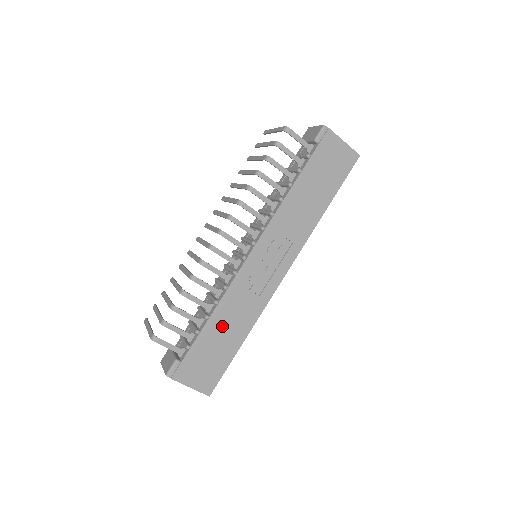
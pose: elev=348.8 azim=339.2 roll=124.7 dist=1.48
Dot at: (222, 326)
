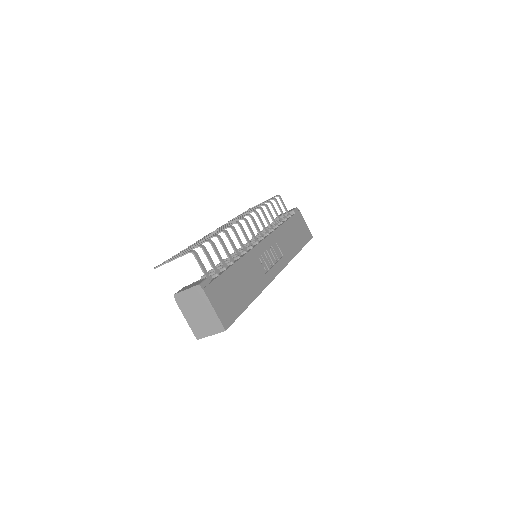
Dot at: (241, 276)
